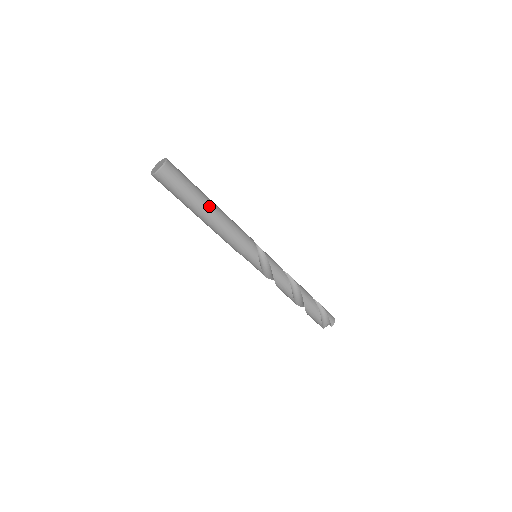
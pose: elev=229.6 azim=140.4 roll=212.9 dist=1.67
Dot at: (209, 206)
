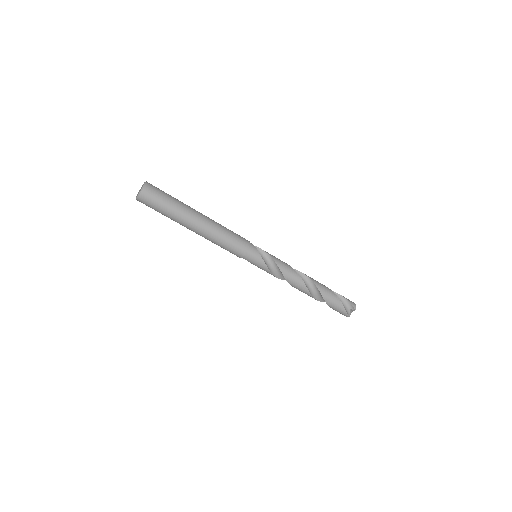
Dot at: (197, 213)
